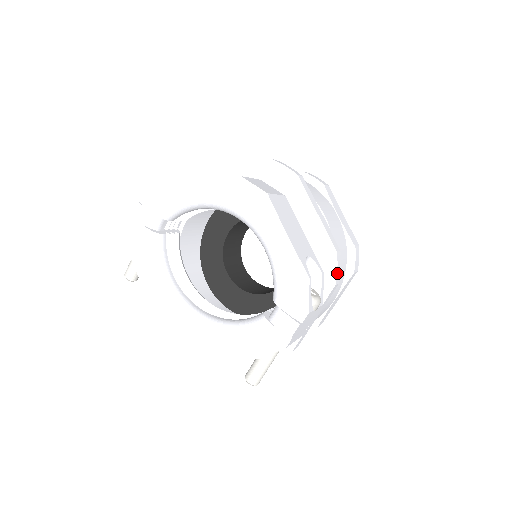
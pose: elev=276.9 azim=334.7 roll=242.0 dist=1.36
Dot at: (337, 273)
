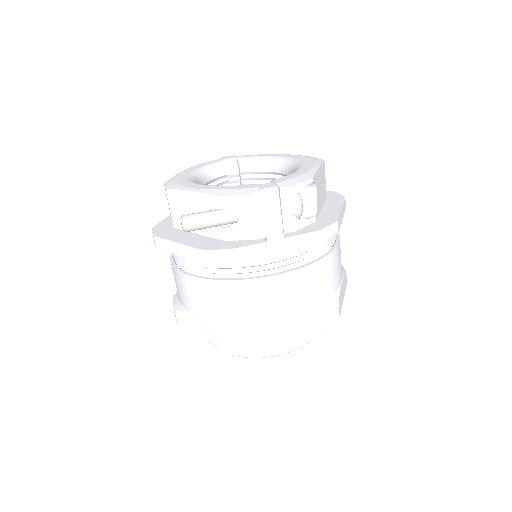
Dot at: (325, 228)
